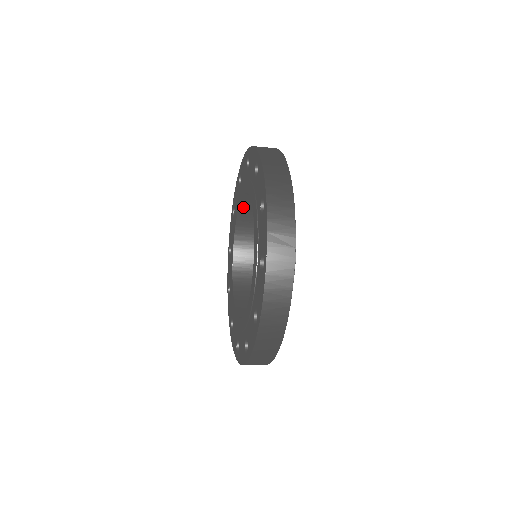
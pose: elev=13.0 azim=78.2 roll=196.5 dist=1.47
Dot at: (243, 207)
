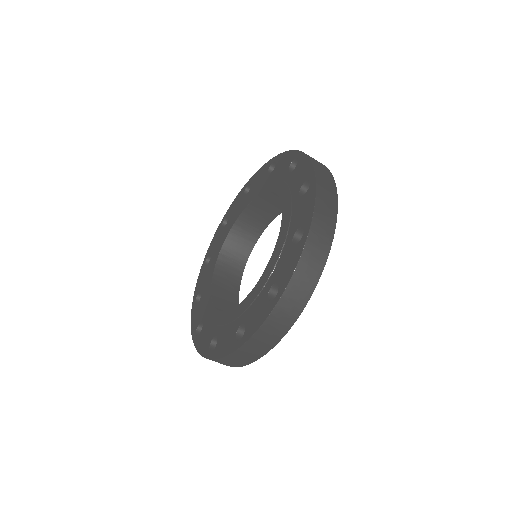
Dot at: (230, 238)
